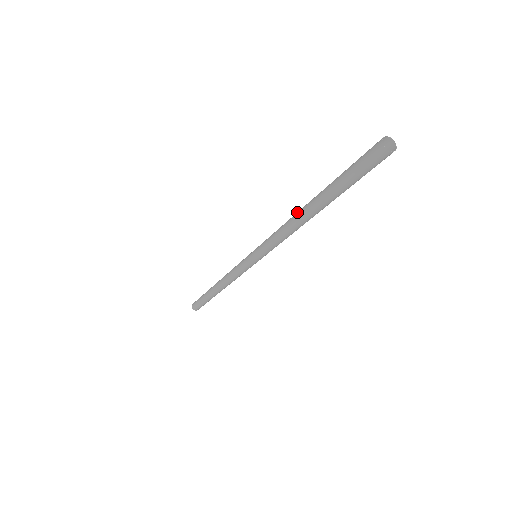
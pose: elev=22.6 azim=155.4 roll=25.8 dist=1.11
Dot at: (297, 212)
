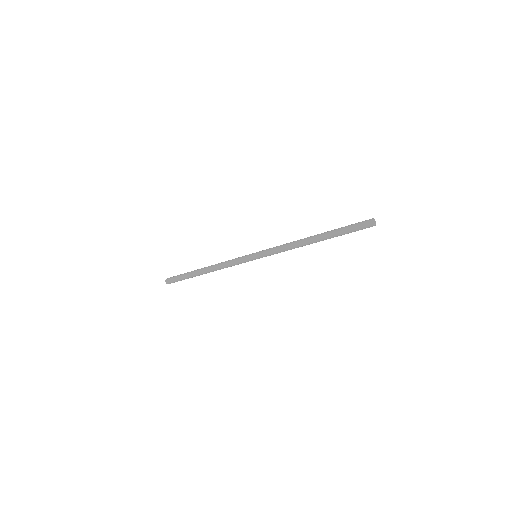
Dot at: (304, 239)
